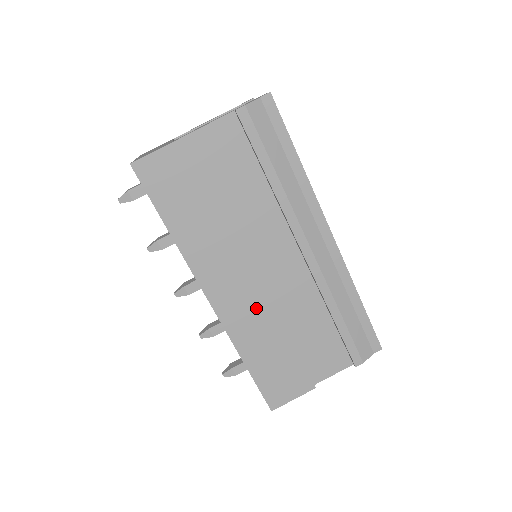
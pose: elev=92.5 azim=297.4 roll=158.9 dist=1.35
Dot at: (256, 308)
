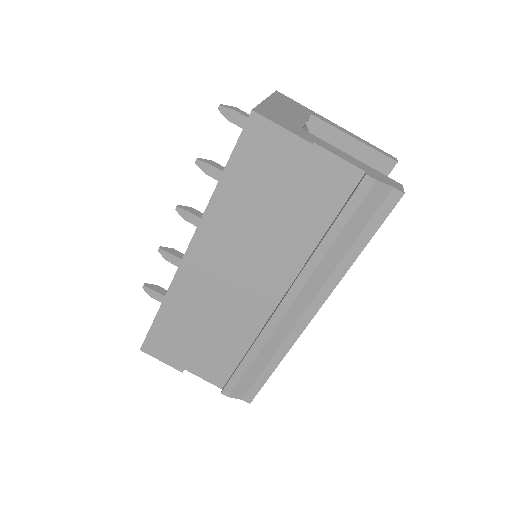
Dot at: (209, 292)
